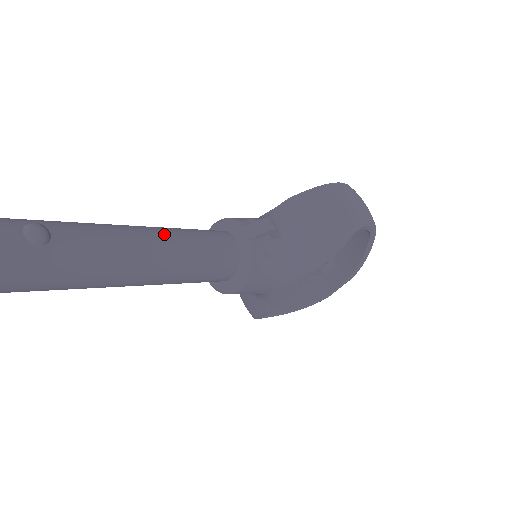
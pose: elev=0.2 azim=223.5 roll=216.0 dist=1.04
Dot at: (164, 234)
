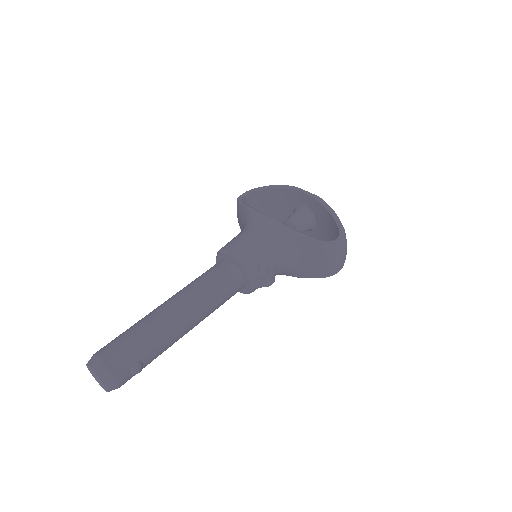
Dot at: (201, 314)
